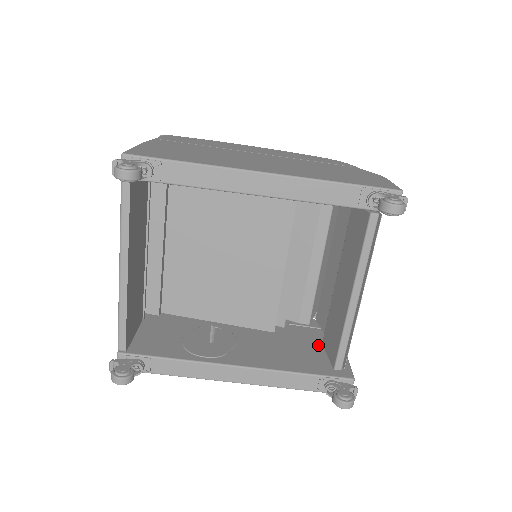
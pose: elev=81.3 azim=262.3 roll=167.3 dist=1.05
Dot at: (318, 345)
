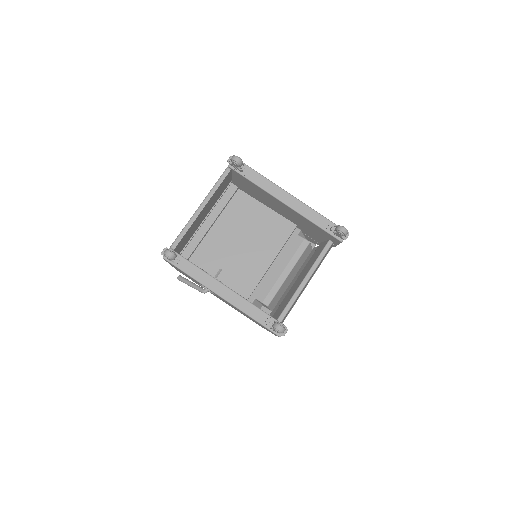
Dot at: occluded
